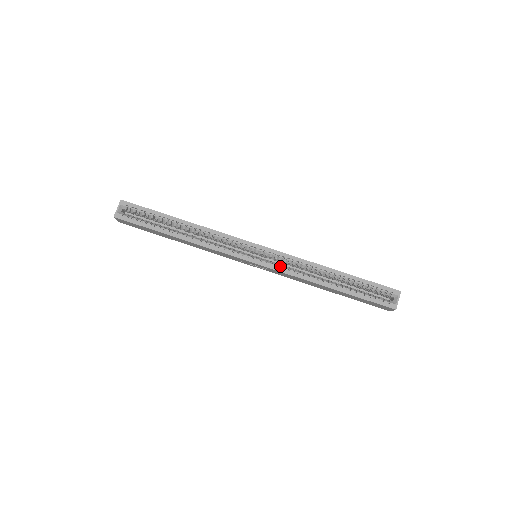
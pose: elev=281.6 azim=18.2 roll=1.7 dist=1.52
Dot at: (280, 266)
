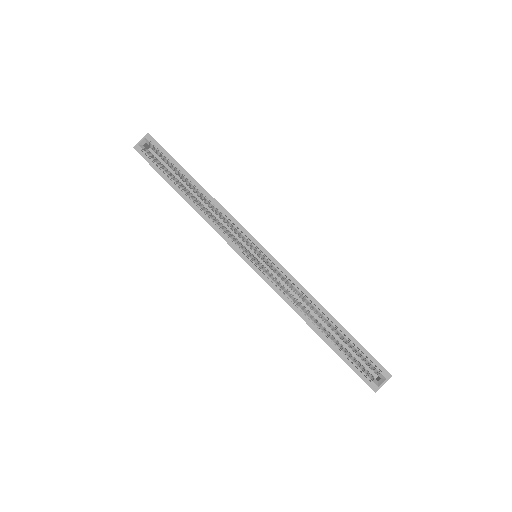
Dot at: occluded
